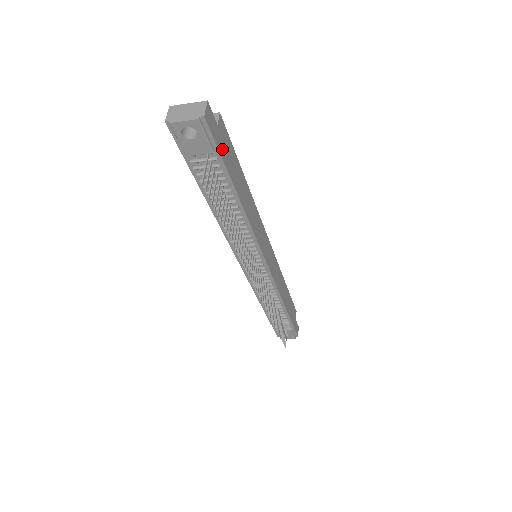
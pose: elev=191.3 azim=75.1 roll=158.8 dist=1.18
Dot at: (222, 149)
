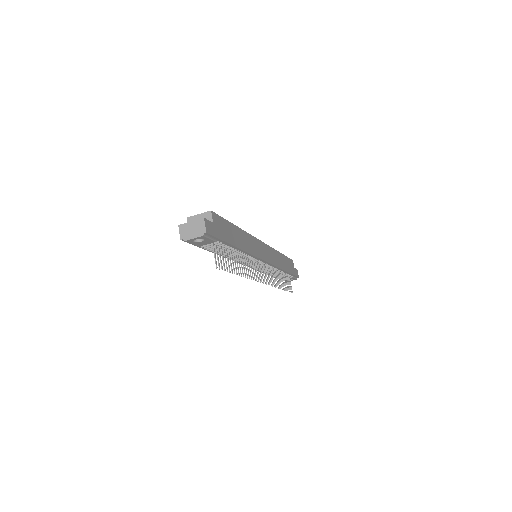
Dot at: (220, 234)
